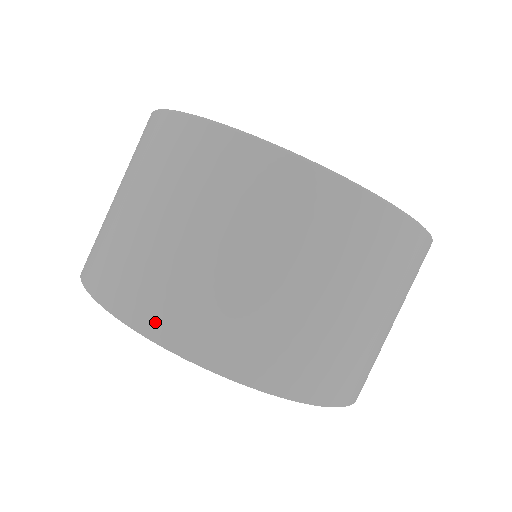
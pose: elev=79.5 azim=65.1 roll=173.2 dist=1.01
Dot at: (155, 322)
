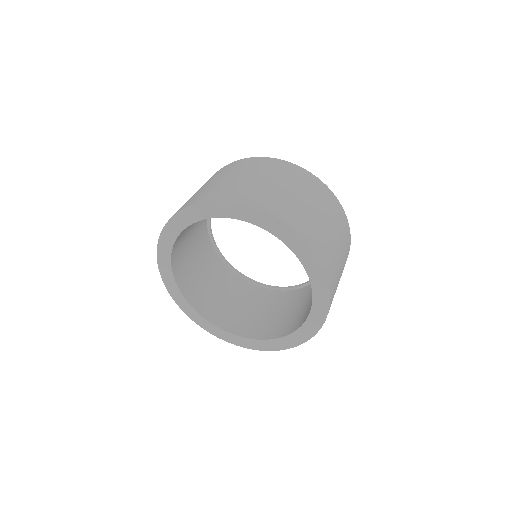
Dot at: (284, 217)
